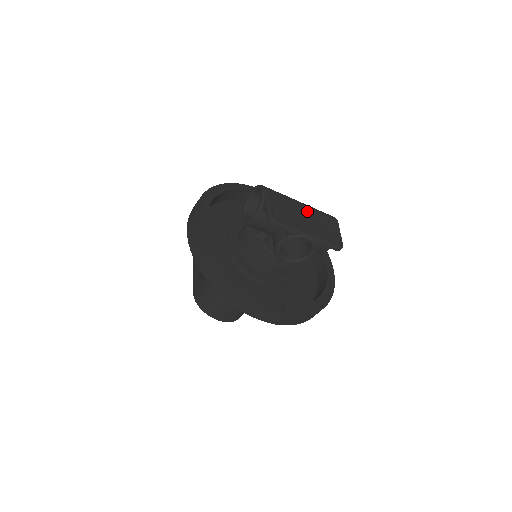
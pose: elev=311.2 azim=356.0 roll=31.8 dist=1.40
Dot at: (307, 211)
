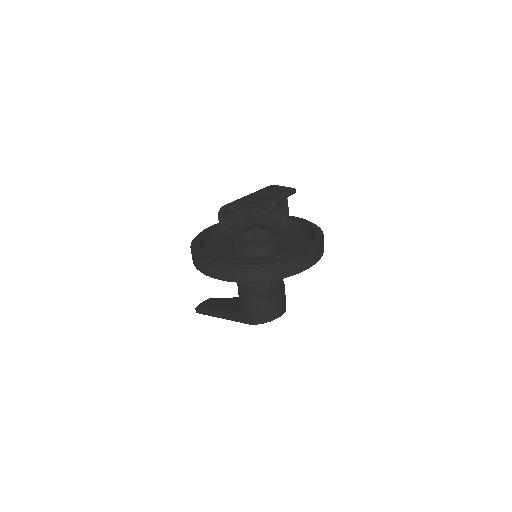
Dot at: (257, 194)
